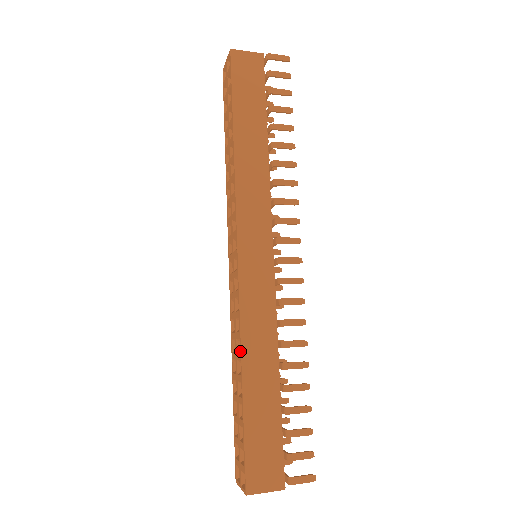
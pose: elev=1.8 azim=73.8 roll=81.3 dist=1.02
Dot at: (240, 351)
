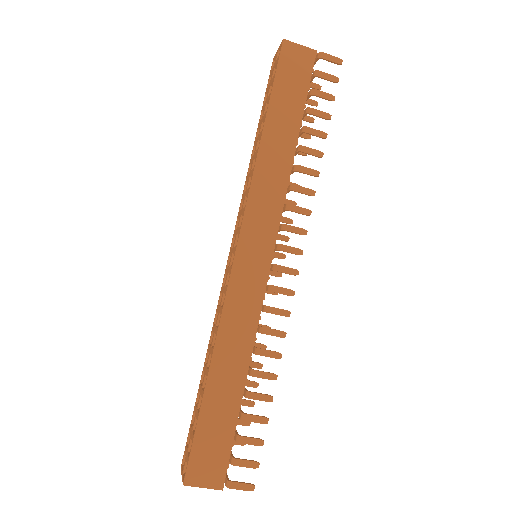
Dot at: occluded
